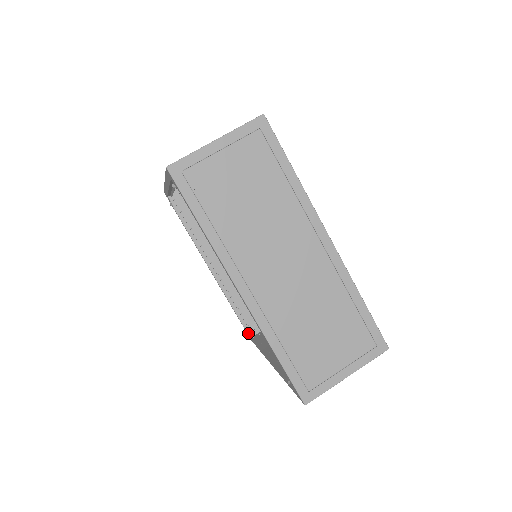
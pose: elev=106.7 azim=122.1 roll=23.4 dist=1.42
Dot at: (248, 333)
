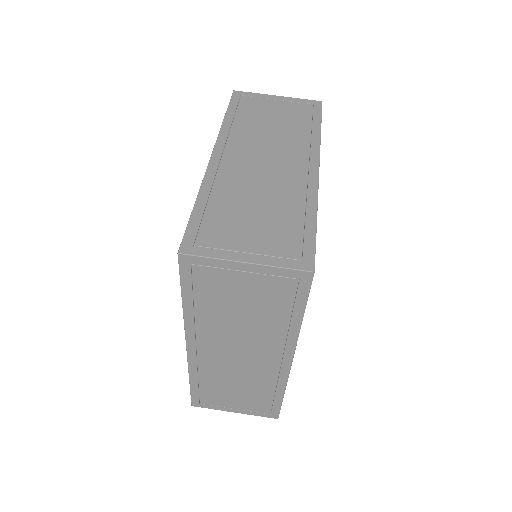
Dot at: occluded
